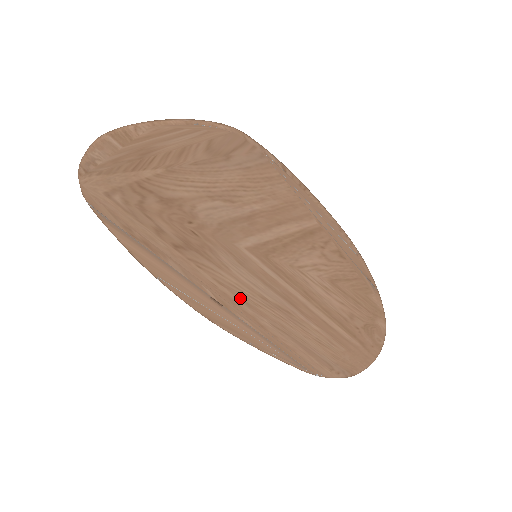
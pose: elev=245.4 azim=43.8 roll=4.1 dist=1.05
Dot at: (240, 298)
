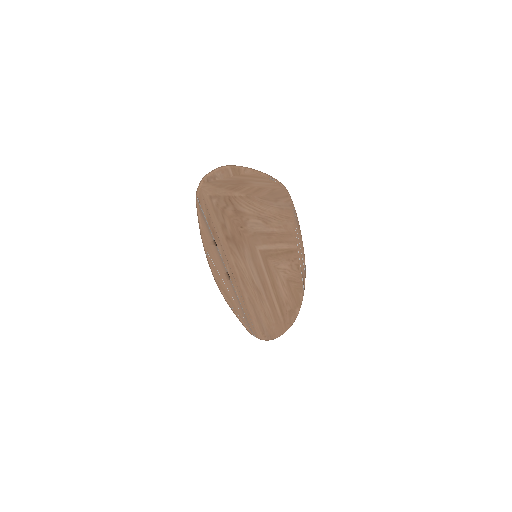
Dot at: (242, 278)
